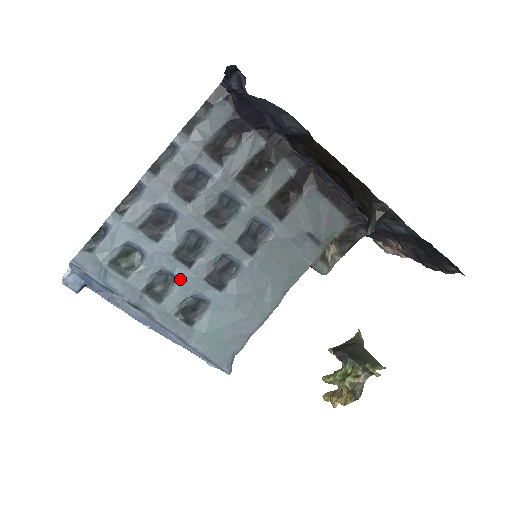
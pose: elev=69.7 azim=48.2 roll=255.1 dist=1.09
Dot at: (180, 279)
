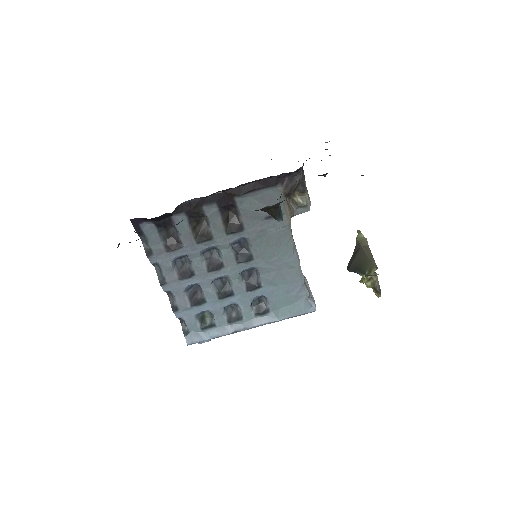
Dot at: (237, 303)
